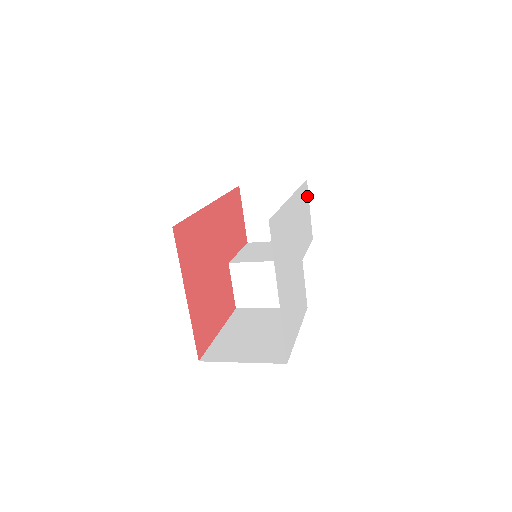
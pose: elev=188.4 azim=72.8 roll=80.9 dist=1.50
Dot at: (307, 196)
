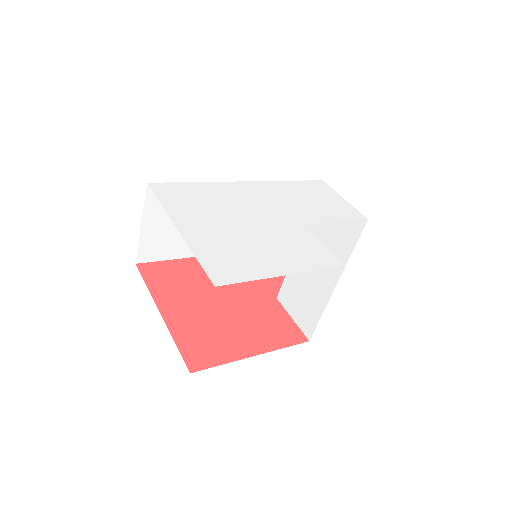
Dot at: (328, 190)
